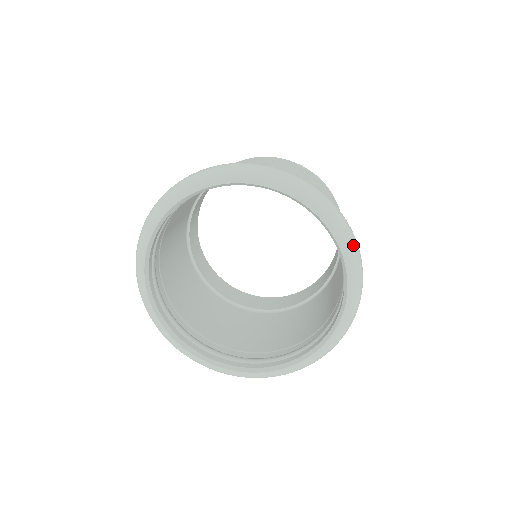
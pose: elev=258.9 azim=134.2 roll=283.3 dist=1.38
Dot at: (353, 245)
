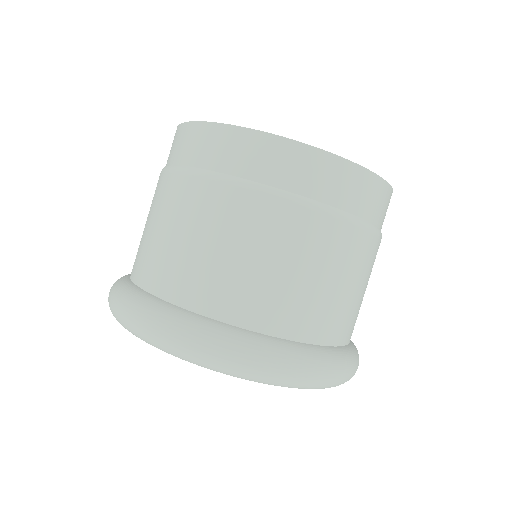
Dot at: (334, 385)
